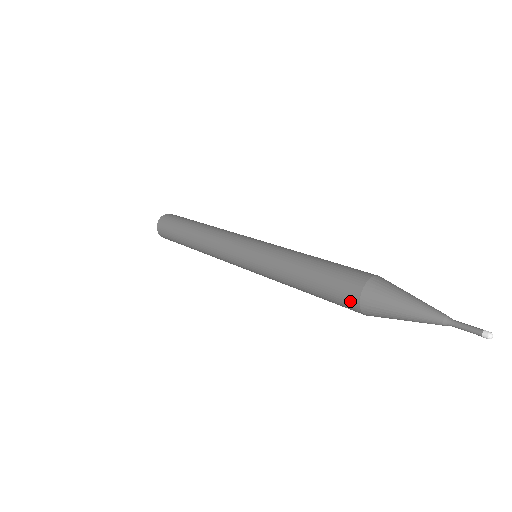
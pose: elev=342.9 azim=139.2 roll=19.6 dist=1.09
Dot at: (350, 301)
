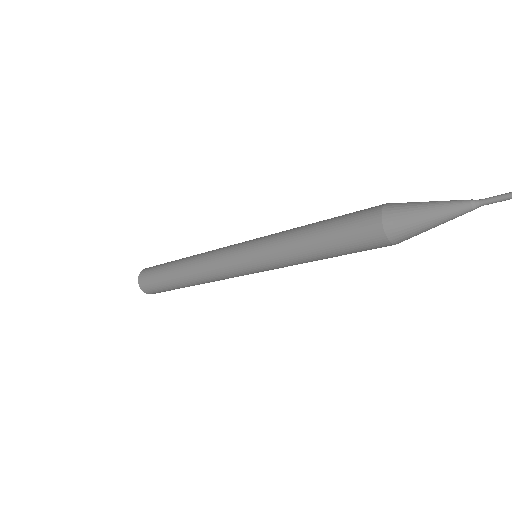
Dot at: (371, 215)
